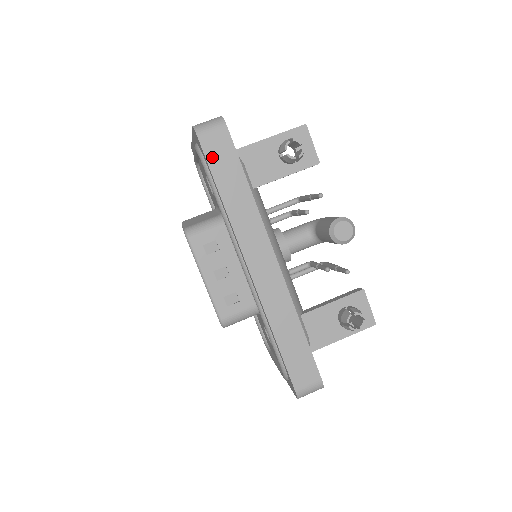
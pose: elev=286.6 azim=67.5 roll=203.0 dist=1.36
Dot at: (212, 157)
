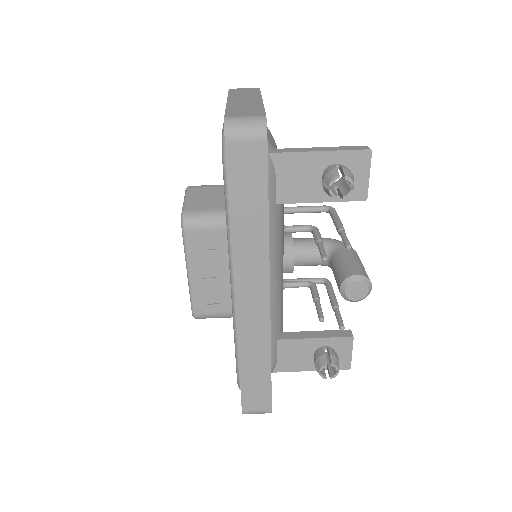
Dot at: (235, 170)
